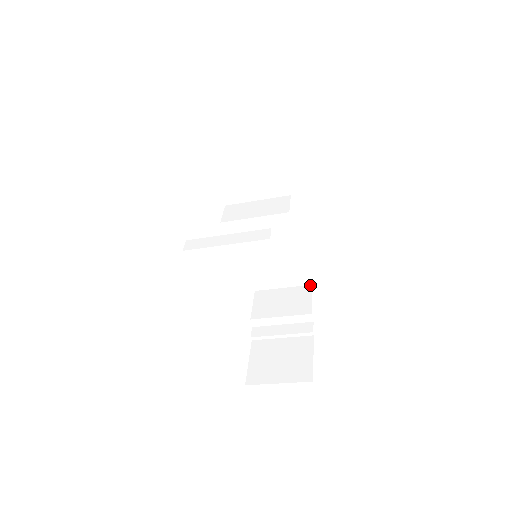
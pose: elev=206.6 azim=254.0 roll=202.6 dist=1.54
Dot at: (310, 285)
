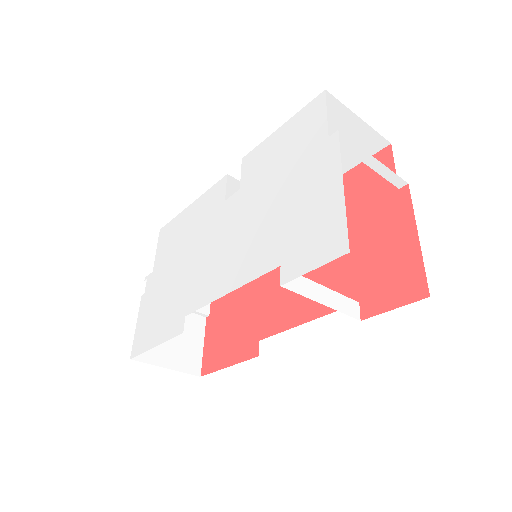
Dot at: occluded
